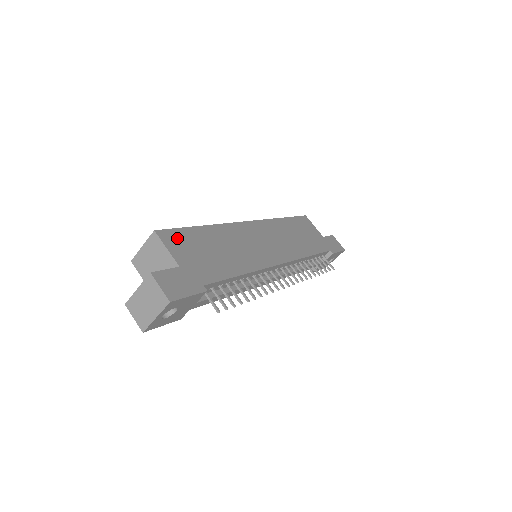
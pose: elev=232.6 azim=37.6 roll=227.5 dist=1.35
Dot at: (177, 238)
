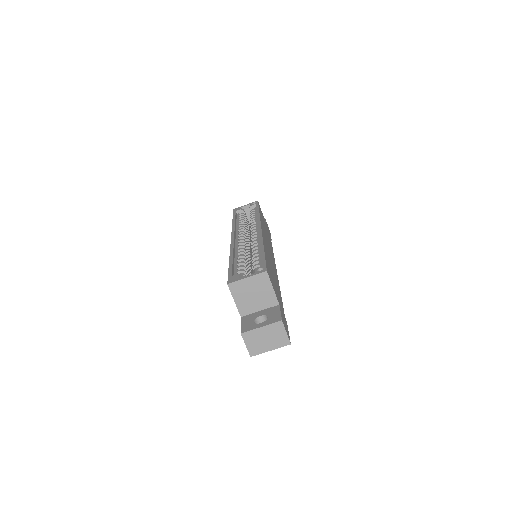
Dot at: (269, 273)
